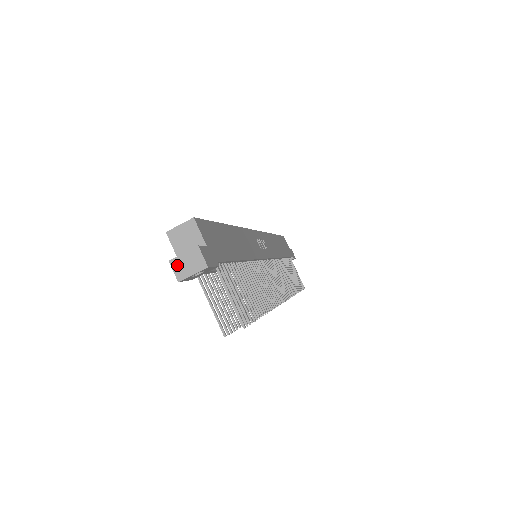
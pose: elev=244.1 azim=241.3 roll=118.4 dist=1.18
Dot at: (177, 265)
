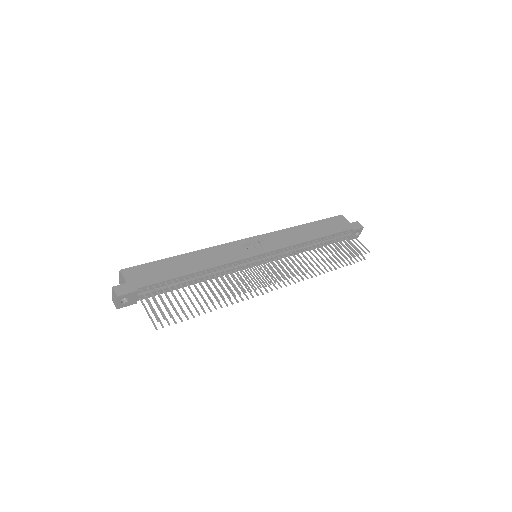
Dot at: (114, 300)
